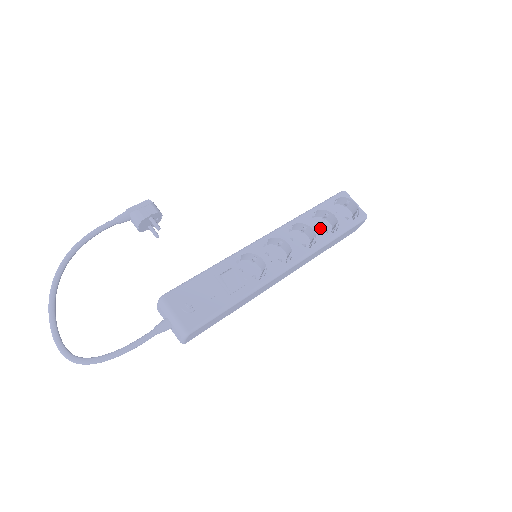
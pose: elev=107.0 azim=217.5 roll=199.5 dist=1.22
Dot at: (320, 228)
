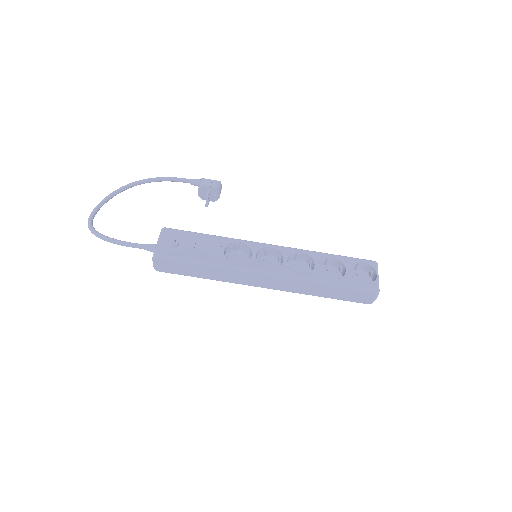
Dot at: (329, 275)
